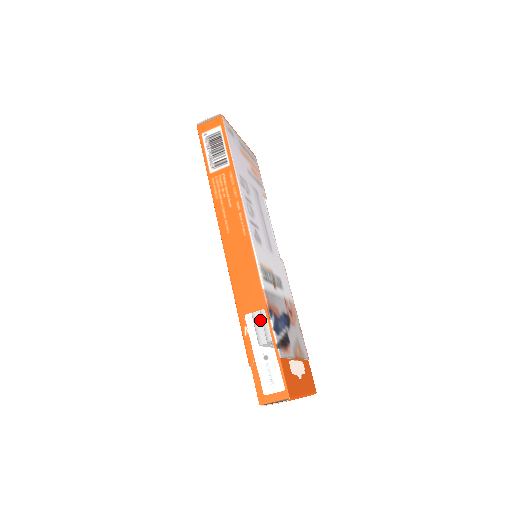
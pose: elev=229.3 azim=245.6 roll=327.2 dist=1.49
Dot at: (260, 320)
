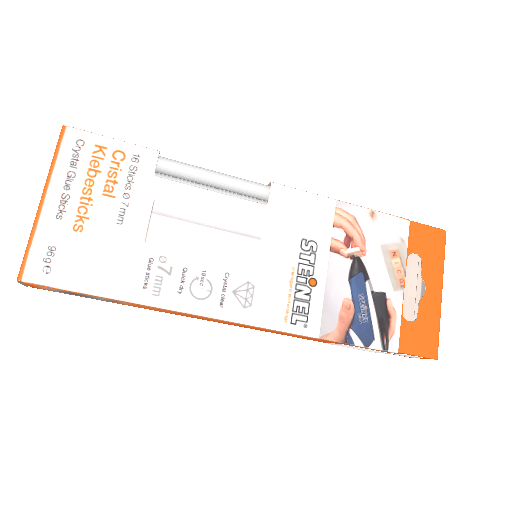
Dot at: (346, 346)
